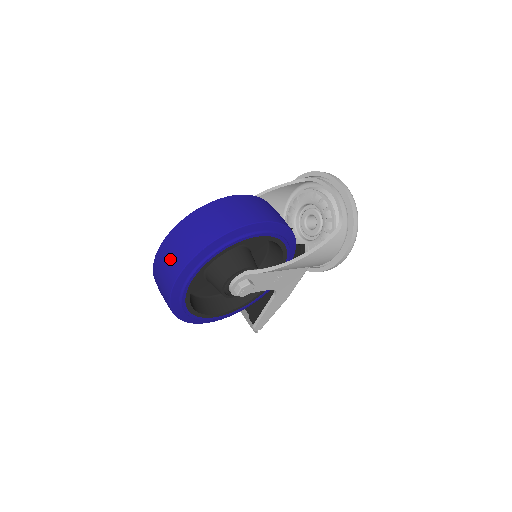
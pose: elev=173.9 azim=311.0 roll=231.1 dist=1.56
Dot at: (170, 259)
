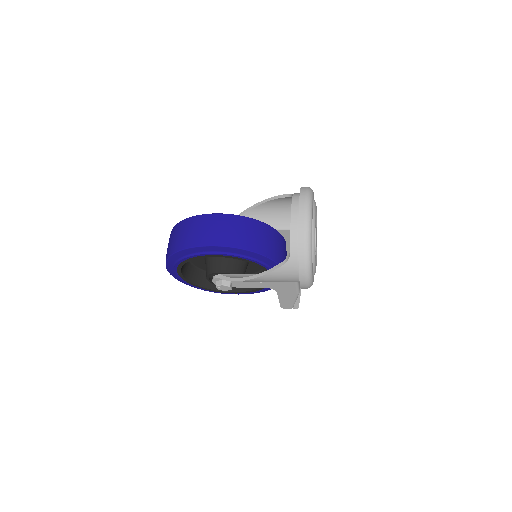
Dot at: occluded
